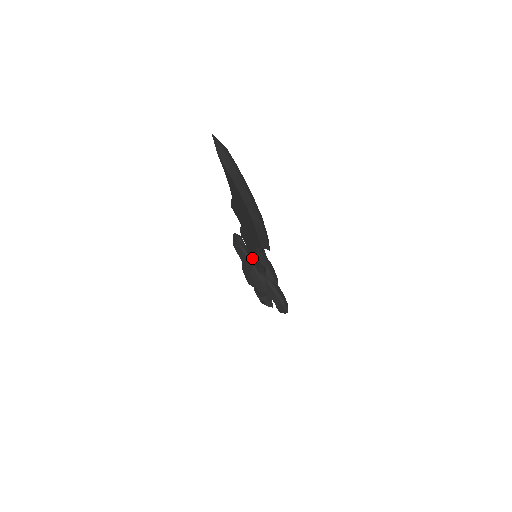
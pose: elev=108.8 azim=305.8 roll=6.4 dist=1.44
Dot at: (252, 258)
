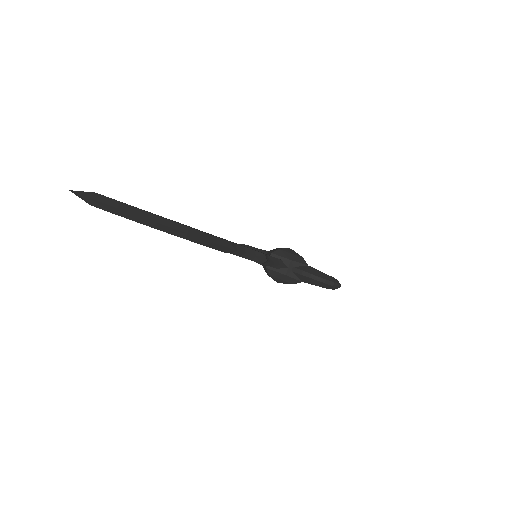
Dot at: occluded
